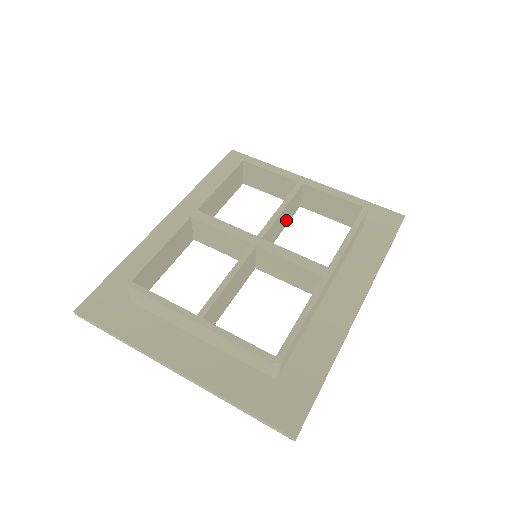
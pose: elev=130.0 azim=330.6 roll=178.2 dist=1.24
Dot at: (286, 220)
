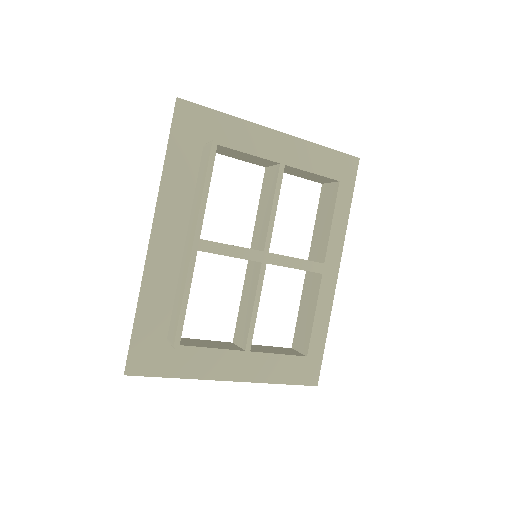
Dot at: occluded
